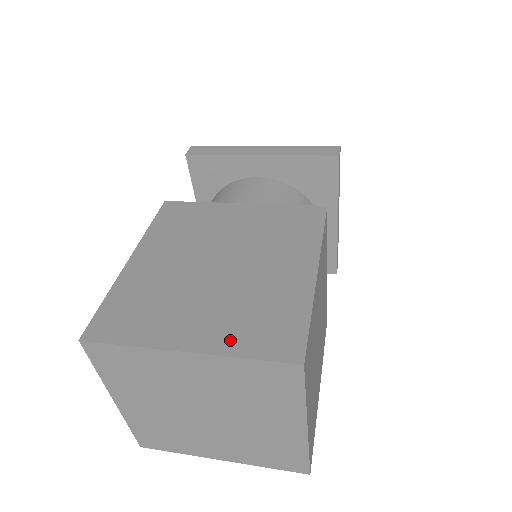
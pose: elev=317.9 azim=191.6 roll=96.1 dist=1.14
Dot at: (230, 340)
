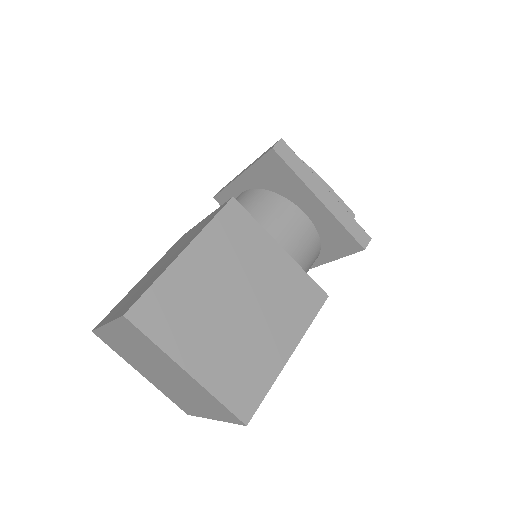
Dot at: (217, 381)
